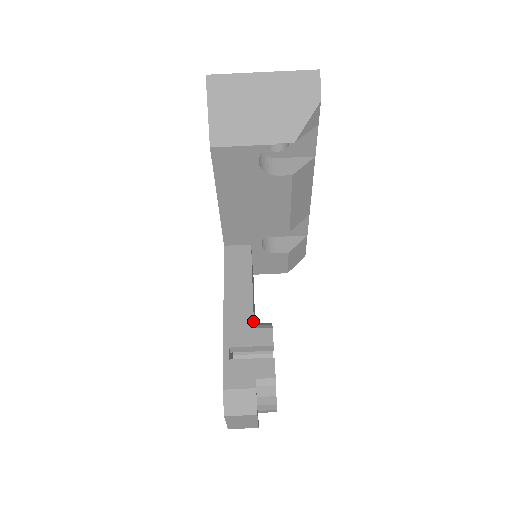
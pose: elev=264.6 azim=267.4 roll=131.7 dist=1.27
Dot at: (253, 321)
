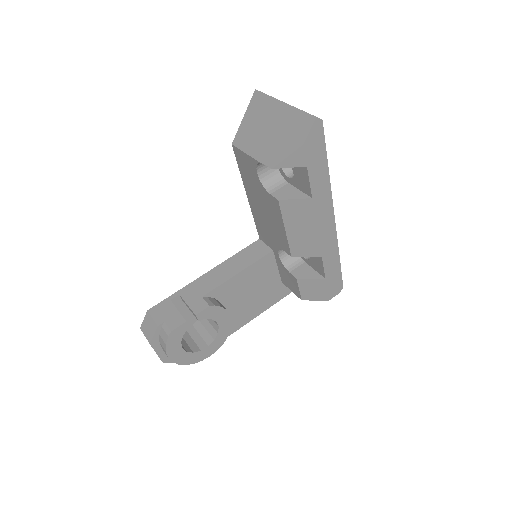
Dot at: (207, 293)
